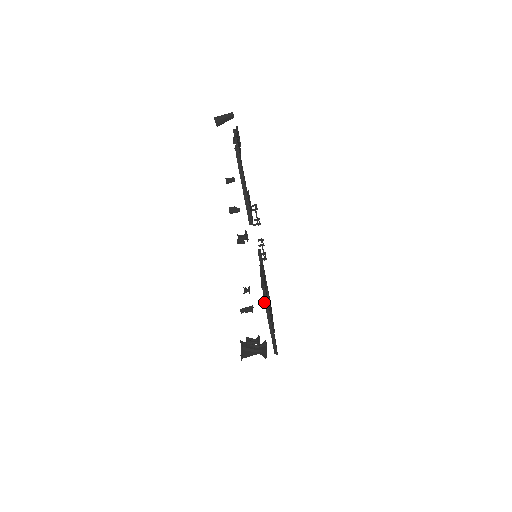
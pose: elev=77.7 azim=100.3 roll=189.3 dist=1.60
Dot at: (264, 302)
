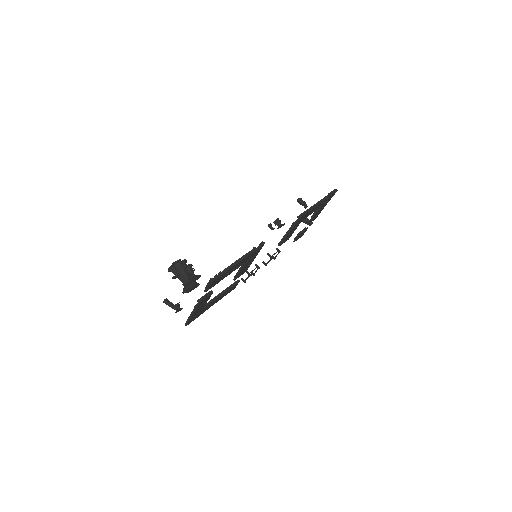
Dot at: (249, 251)
